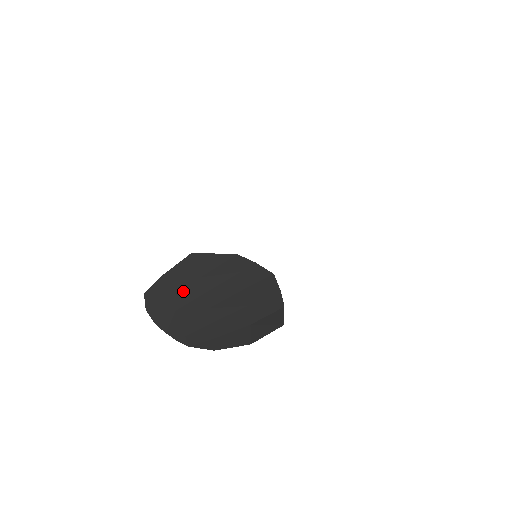
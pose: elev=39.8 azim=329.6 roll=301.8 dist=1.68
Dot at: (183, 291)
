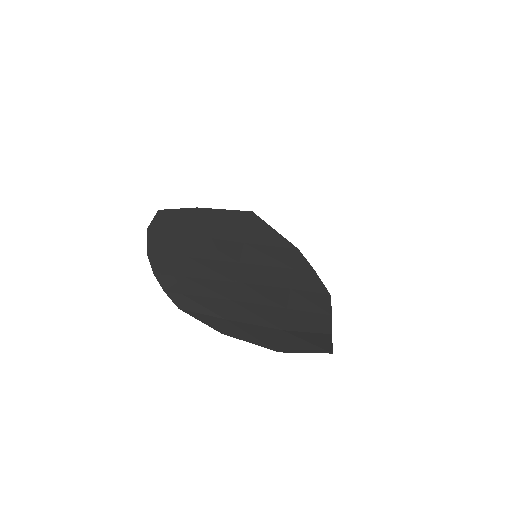
Dot at: (213, 242)
